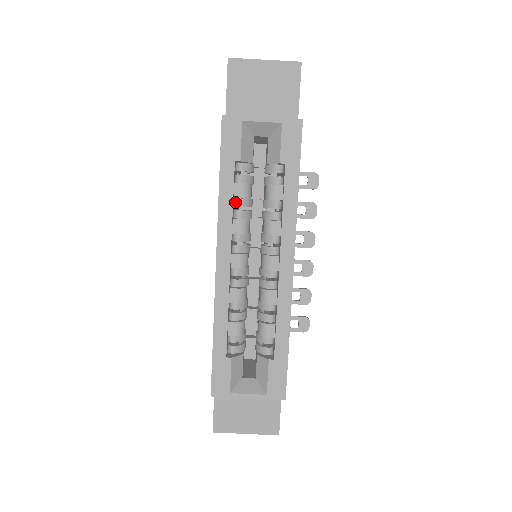
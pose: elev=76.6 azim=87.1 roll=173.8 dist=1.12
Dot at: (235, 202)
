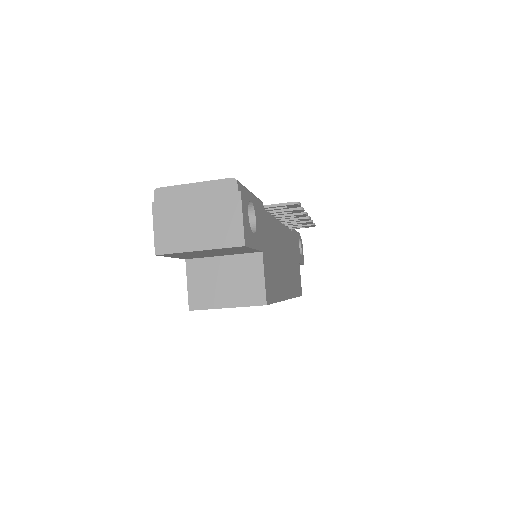
Dot at: occluded
